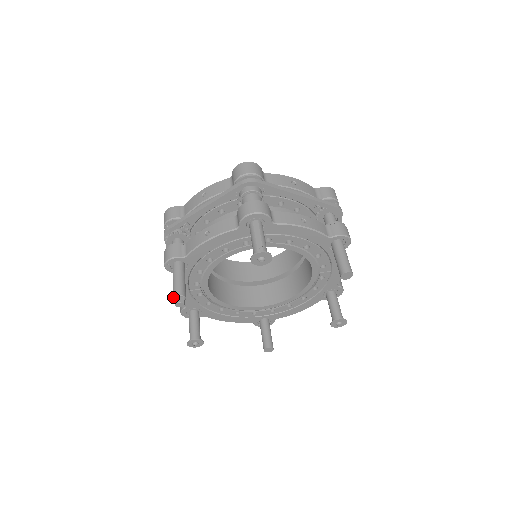
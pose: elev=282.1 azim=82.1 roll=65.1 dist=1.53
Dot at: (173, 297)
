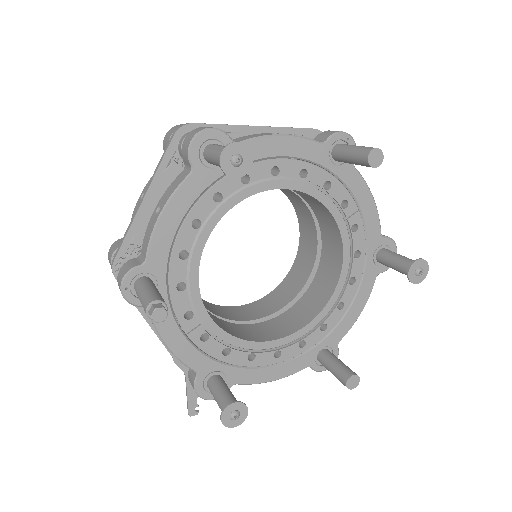
Dot at: (145, 311)
